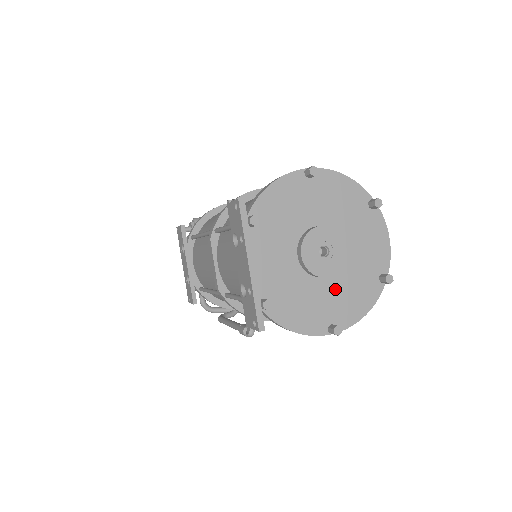
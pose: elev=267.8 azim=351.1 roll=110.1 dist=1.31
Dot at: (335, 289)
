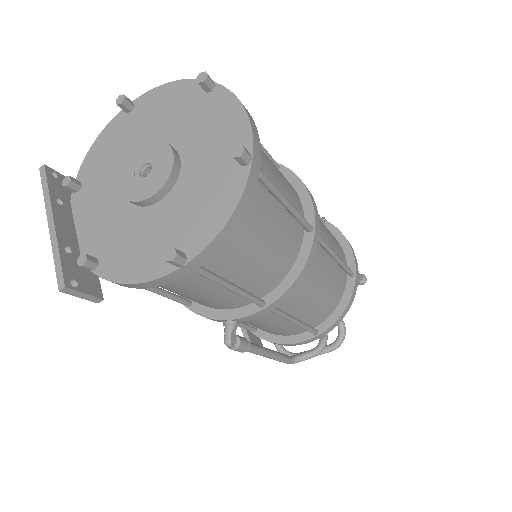
Dot at: (177, 208)
